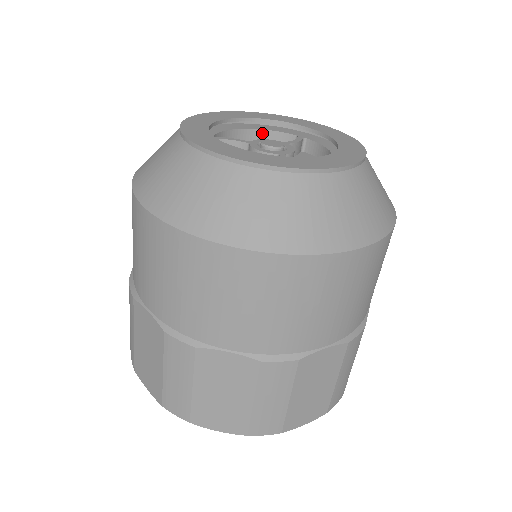
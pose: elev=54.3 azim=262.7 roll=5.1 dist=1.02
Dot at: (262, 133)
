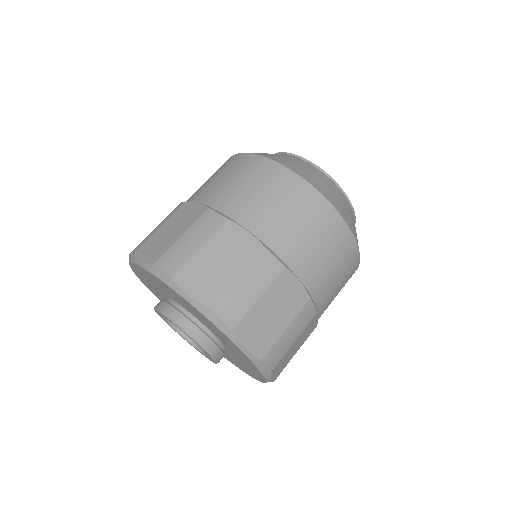
Dot at: occluded
